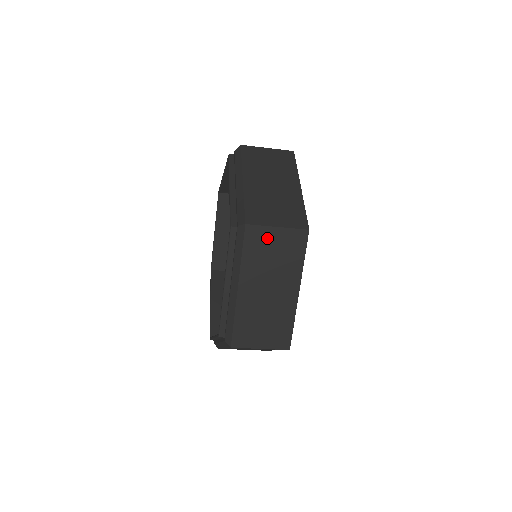
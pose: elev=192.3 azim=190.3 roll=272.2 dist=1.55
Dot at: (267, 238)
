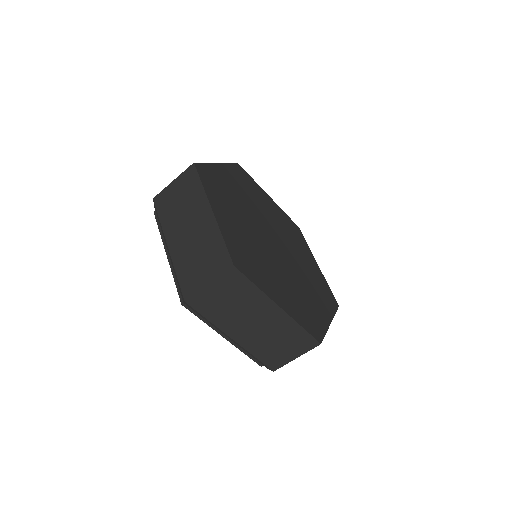
Dot at: (170, 194)
